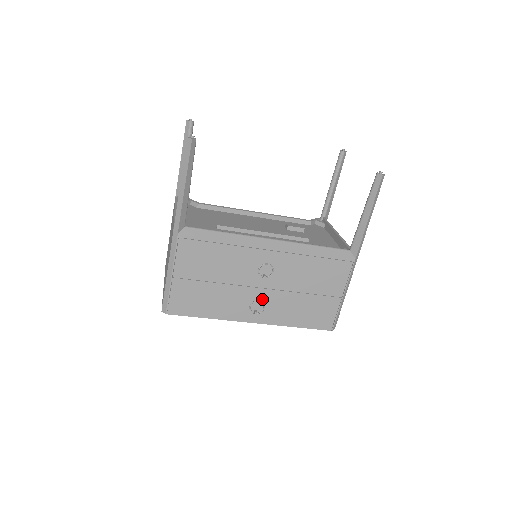
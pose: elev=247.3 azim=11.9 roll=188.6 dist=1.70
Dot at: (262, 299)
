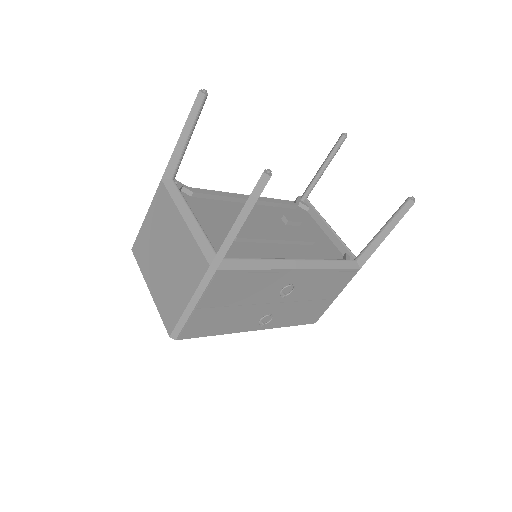
Dot at: (271, 311)
